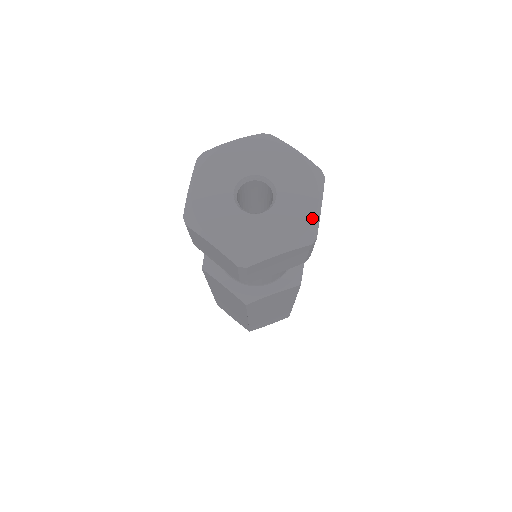
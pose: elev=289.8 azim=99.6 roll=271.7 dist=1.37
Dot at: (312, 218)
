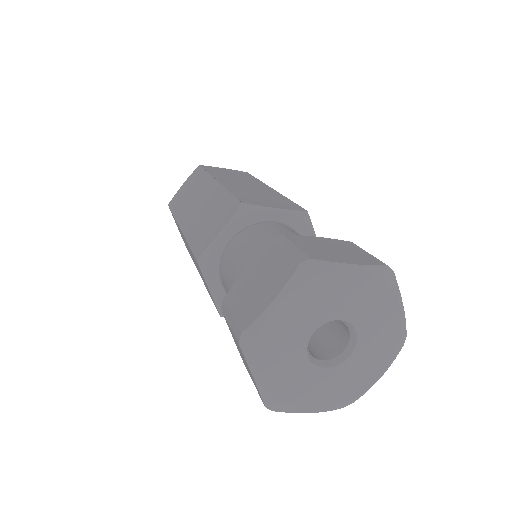
Dot at: (400, 329)
